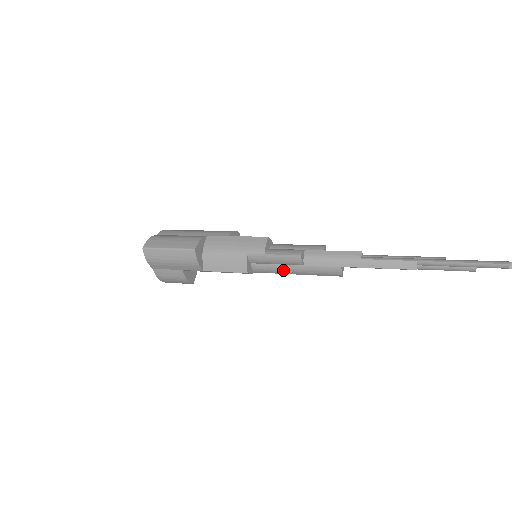
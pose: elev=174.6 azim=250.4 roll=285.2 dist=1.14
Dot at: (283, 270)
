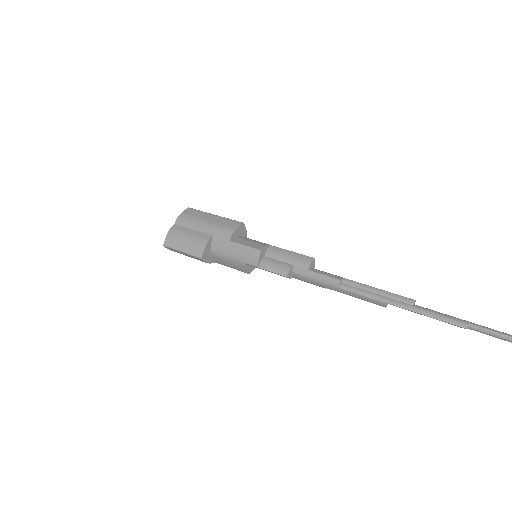
Dot at: occluded
